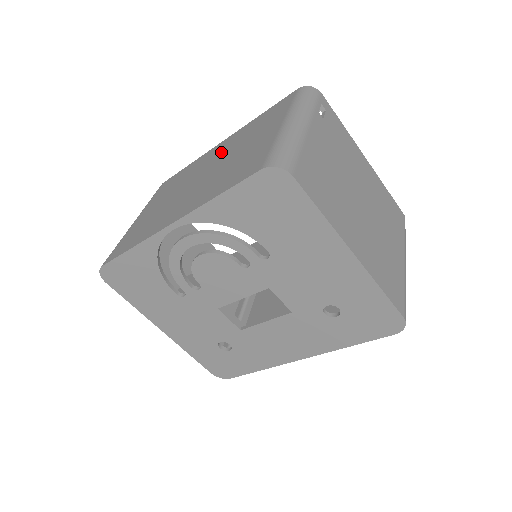
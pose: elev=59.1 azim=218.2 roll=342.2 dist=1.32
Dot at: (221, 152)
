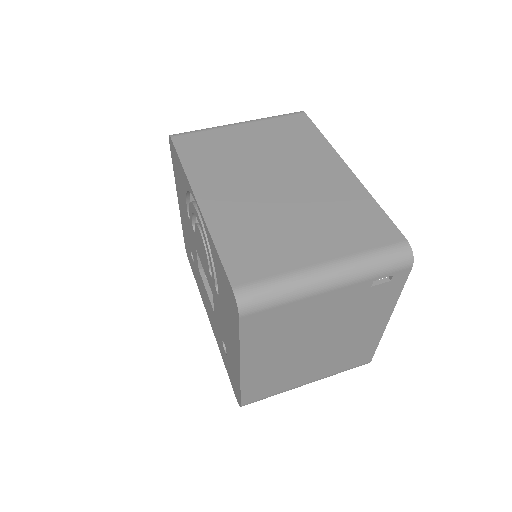
Dot at: (318, 185)
